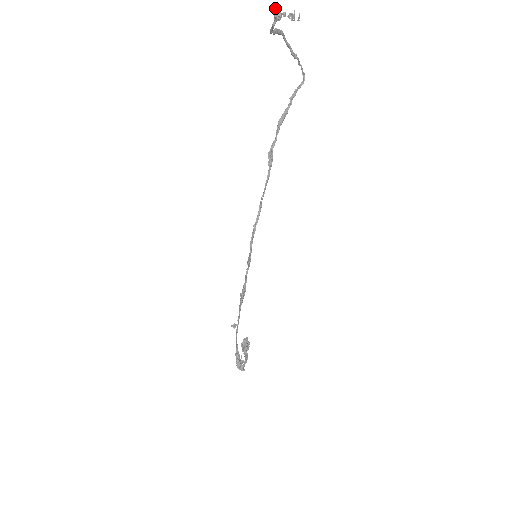
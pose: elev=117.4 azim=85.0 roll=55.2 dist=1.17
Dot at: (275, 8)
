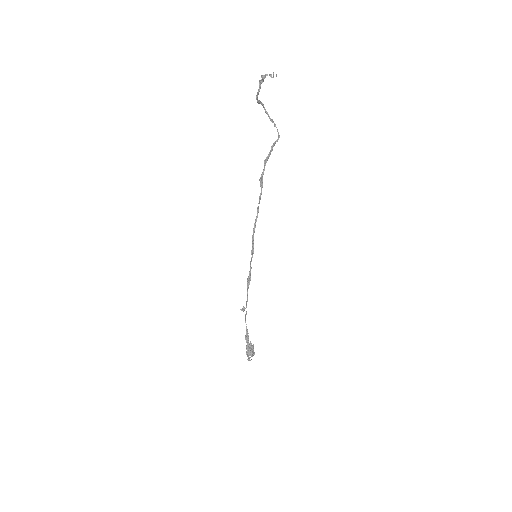
Dot at: (259, 81)
